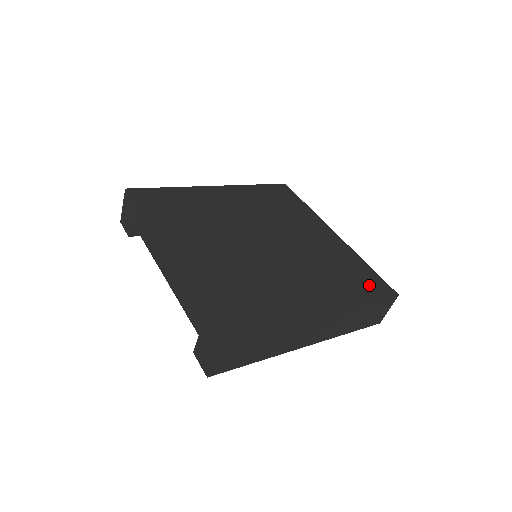
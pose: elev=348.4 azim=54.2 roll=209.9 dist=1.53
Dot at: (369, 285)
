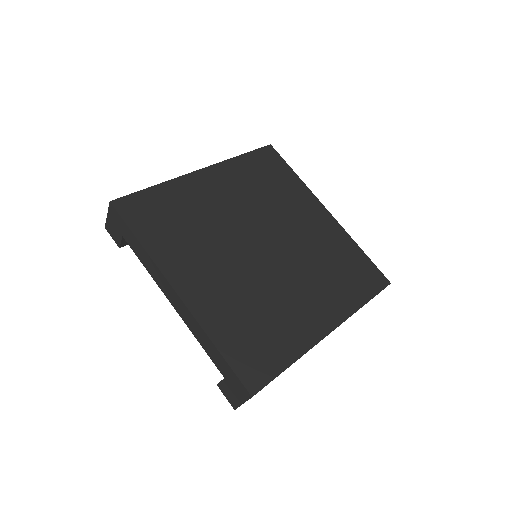
Dot at: (365, 278)
